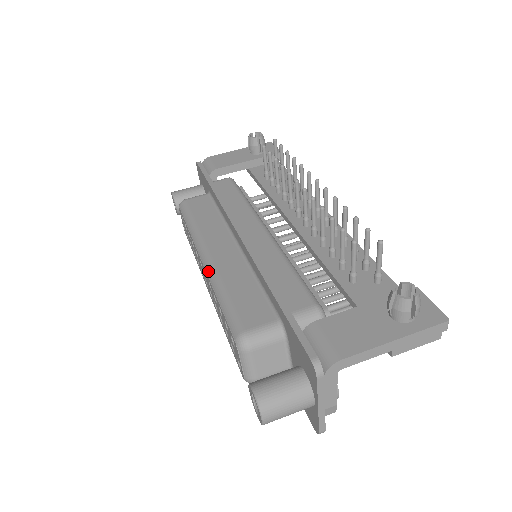
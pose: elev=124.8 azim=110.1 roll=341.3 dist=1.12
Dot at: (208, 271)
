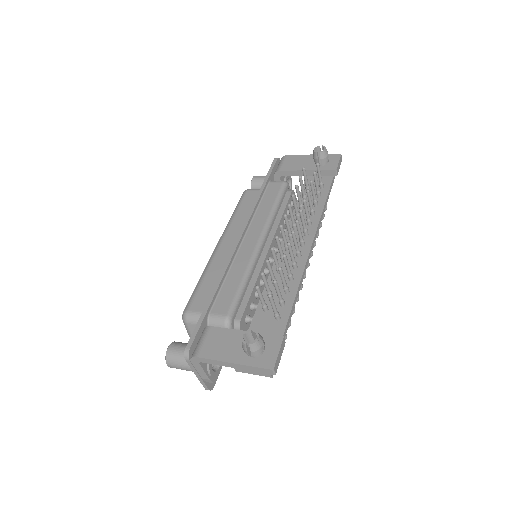
Dot at: (210, 257)
